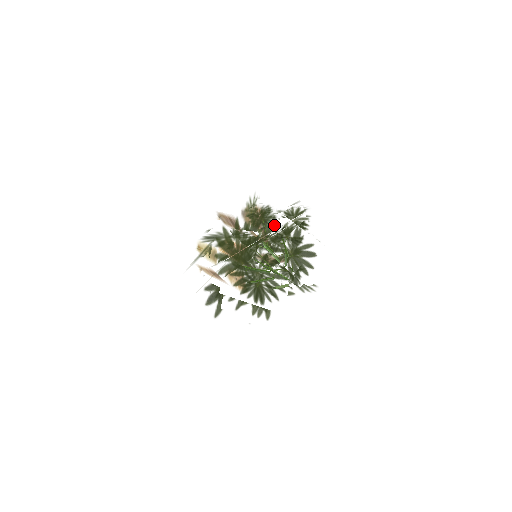
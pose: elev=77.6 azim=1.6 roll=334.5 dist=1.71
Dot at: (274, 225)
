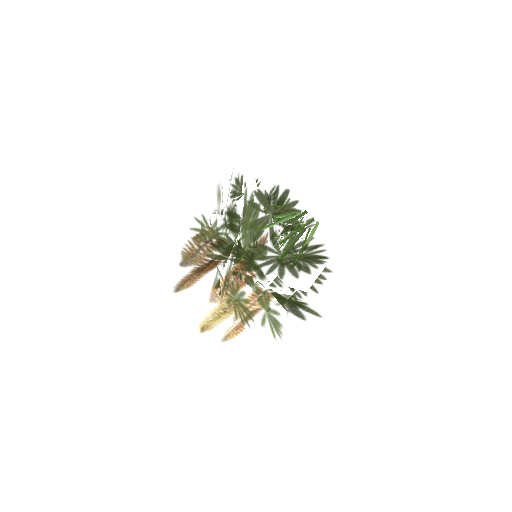
Dot at: (251, 204)
